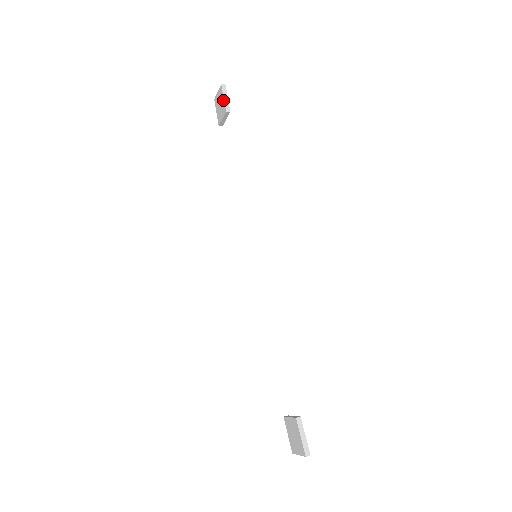
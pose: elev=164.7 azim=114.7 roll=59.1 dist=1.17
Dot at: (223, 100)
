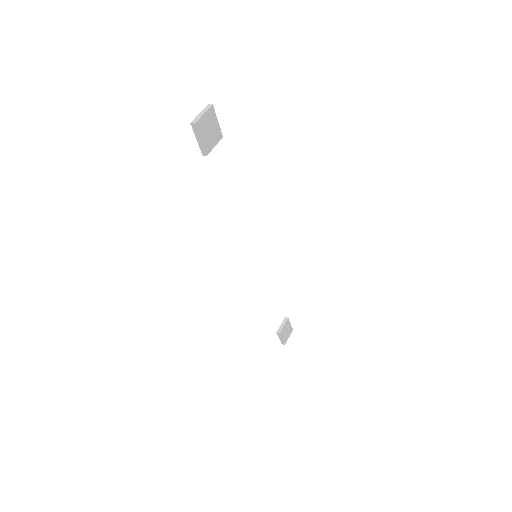
Dot at: (198, 140)
